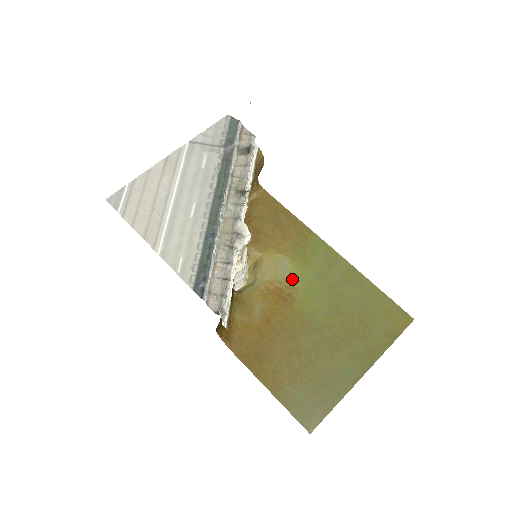
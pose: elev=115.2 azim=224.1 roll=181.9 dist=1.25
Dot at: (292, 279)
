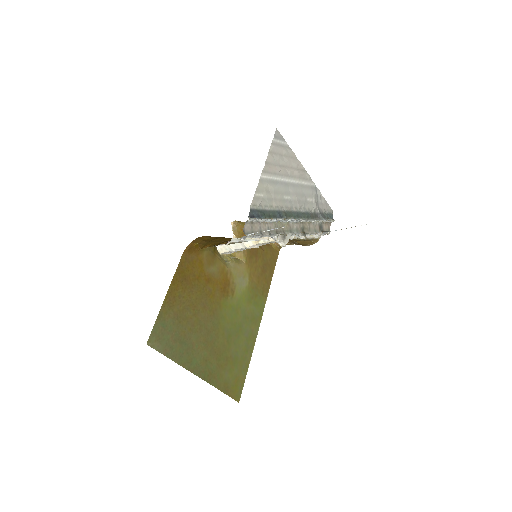
Dot at: (237, 292)
